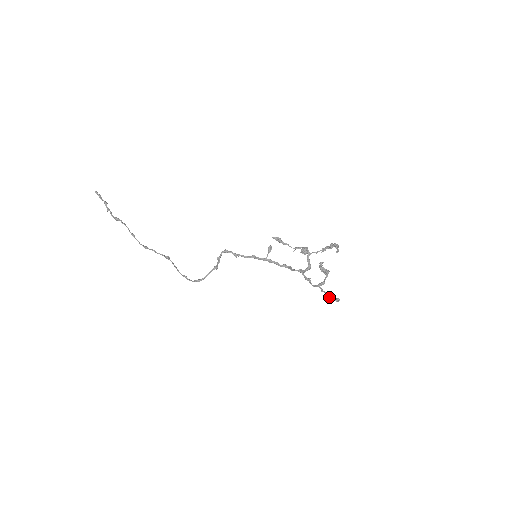
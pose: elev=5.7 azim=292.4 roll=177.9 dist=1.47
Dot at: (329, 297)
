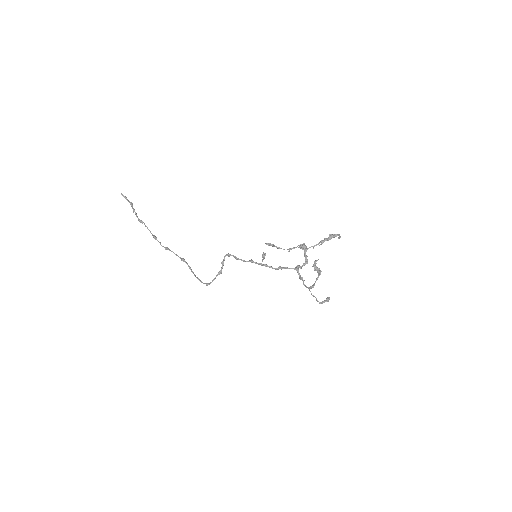
Dot at: (317, 301)
